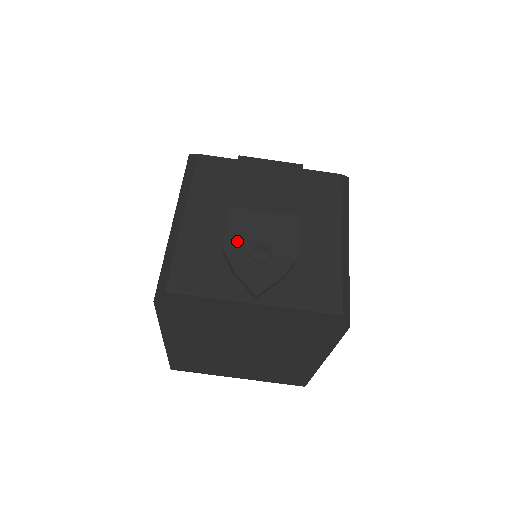
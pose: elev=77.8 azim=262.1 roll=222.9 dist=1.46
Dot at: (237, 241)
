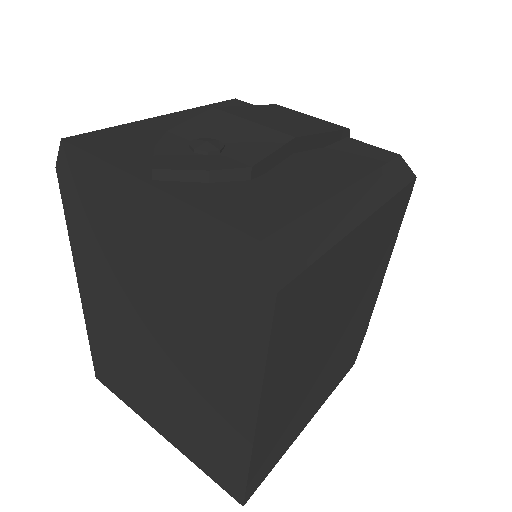
Dot at: (190, 131)
